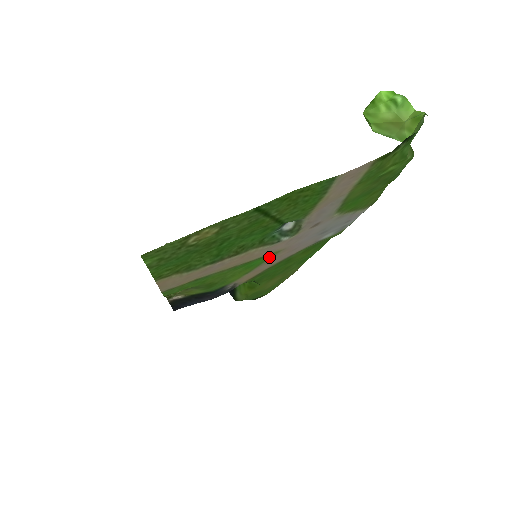
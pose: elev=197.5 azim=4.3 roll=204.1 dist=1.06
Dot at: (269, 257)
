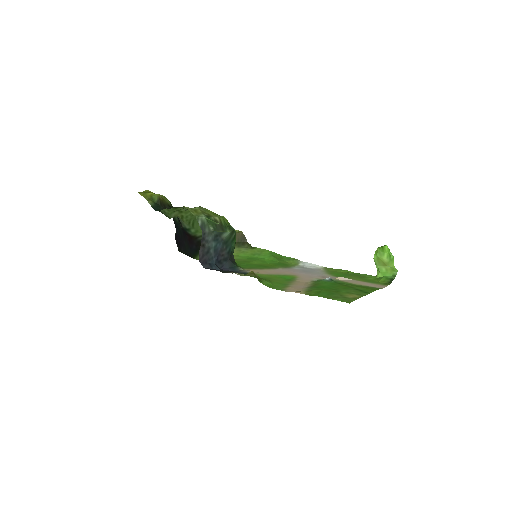
Dot at: (289, 275)
